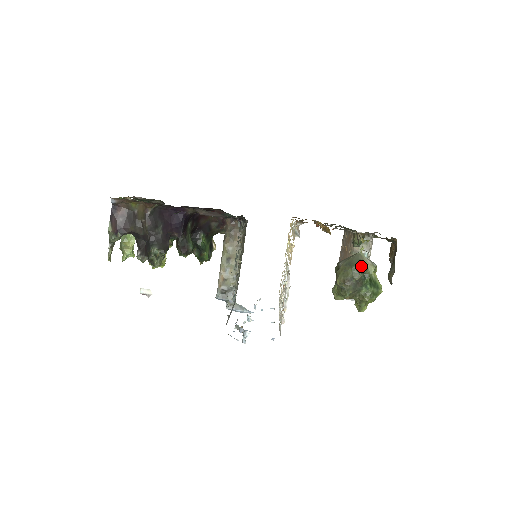
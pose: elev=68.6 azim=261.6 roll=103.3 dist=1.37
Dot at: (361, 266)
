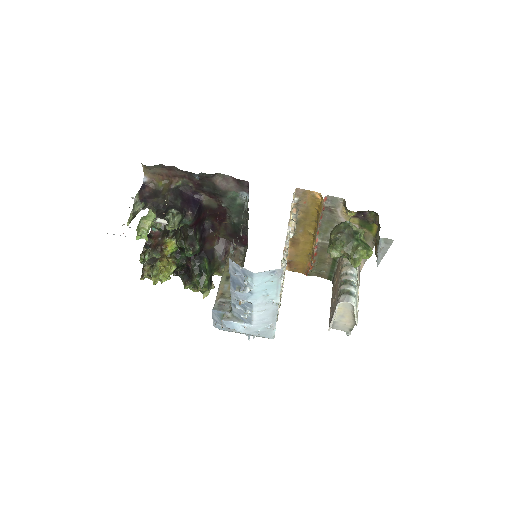
Dot at: occluded
